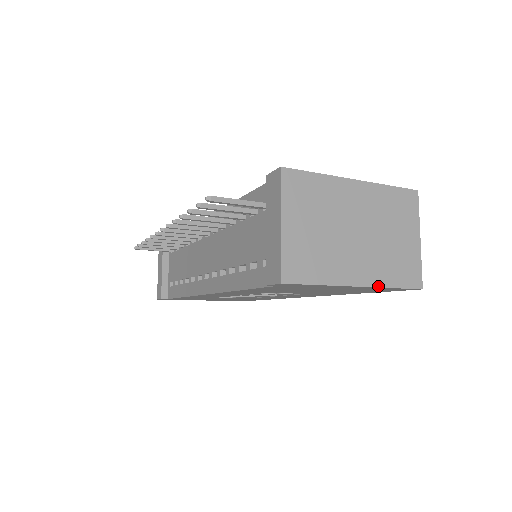
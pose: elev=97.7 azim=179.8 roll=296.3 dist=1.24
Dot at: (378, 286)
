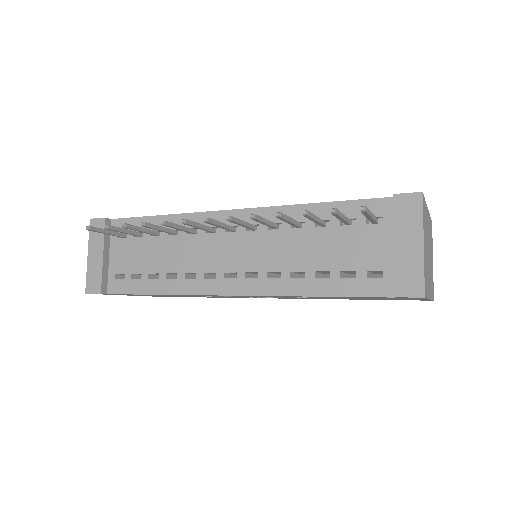
Dot at: (431, 299)
